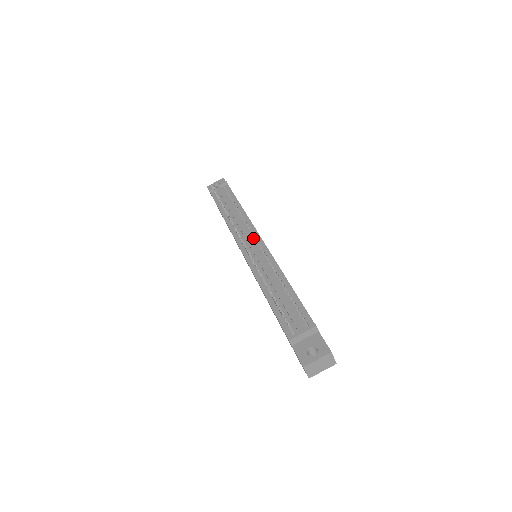
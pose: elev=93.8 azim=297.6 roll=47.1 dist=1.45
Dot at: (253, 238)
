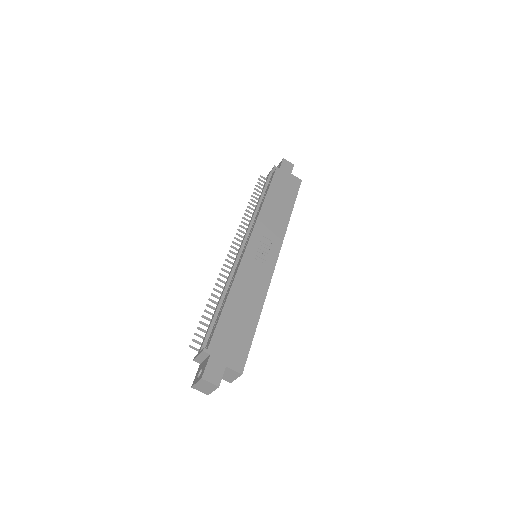
Dot at: (247, 241)
